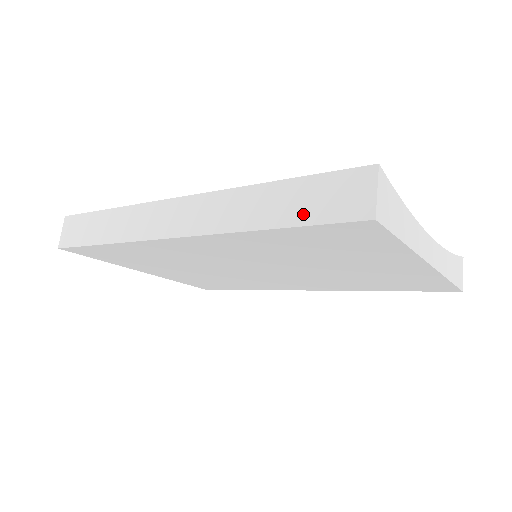
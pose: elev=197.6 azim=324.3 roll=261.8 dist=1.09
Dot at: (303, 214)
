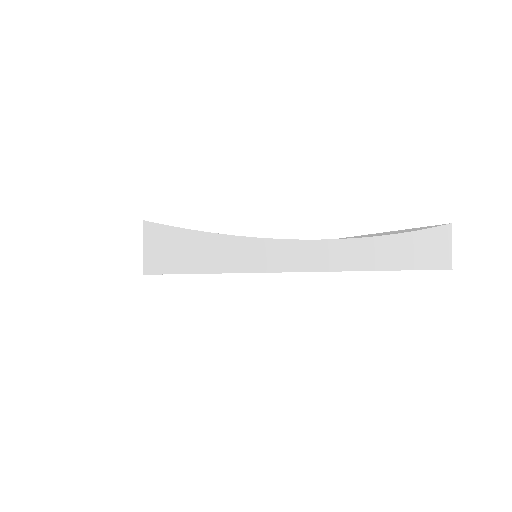
Dot at: occluded
